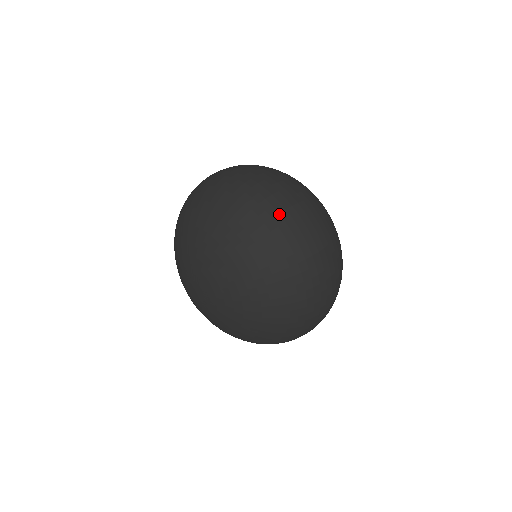
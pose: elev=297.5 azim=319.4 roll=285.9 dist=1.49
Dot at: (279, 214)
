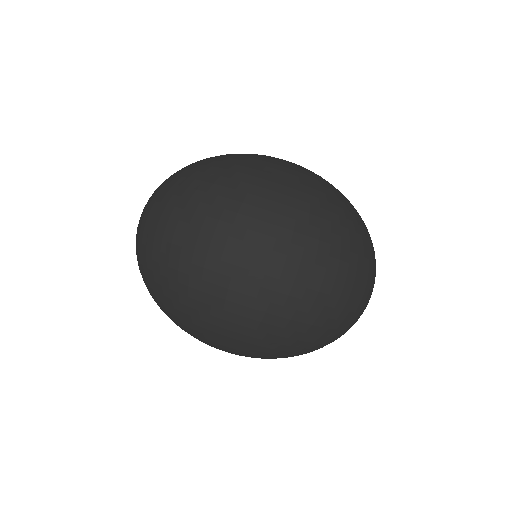
Dot at: (261, 287)
